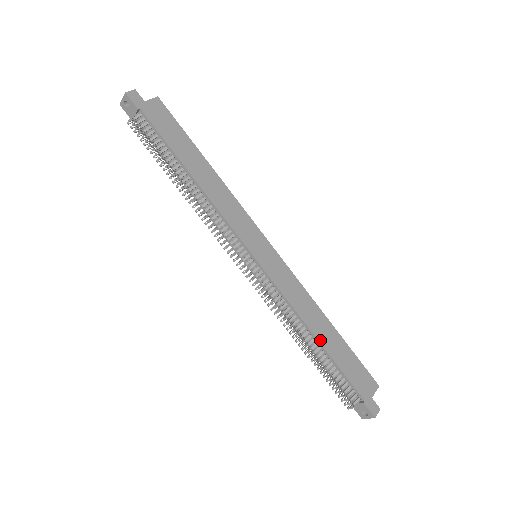
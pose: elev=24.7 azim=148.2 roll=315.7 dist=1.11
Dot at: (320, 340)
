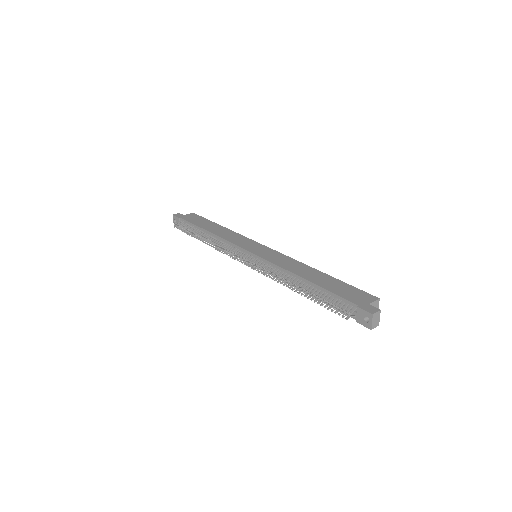
Dot at: (307, 279)
